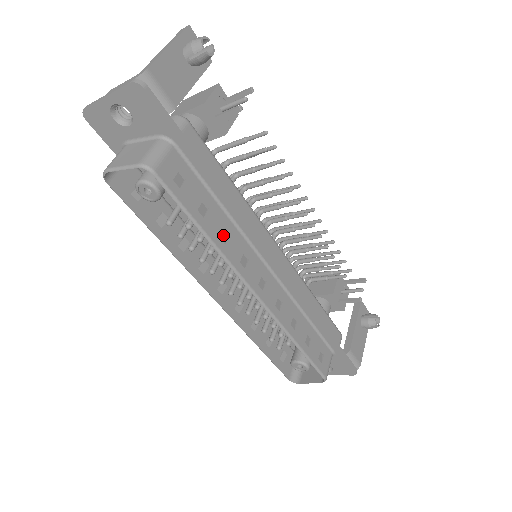
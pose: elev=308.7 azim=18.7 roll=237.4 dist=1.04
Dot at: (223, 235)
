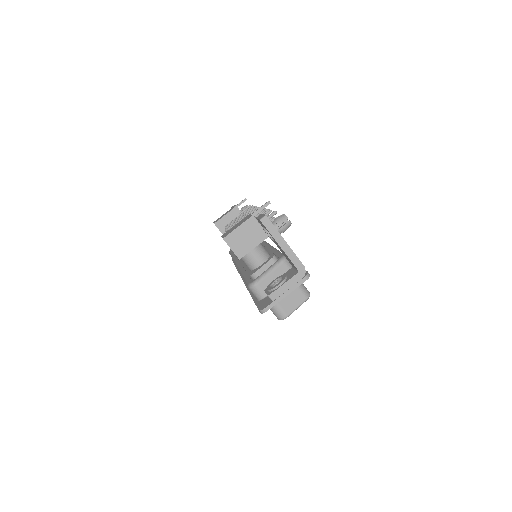
Dot at: occluded
